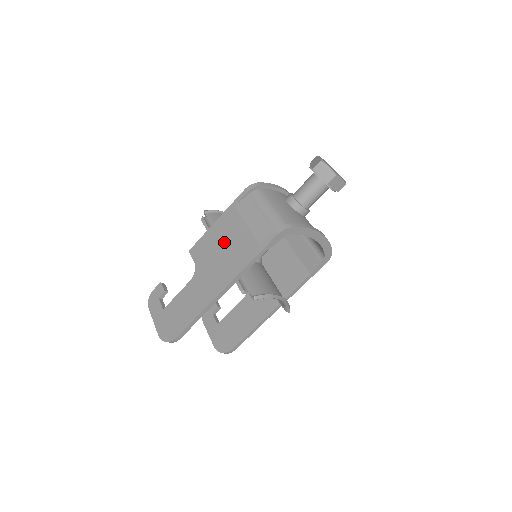
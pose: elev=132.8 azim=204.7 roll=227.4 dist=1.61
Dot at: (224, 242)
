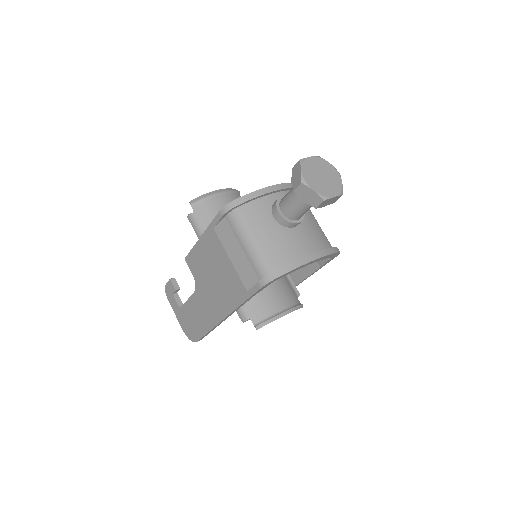
Dot at: (213, 268)
